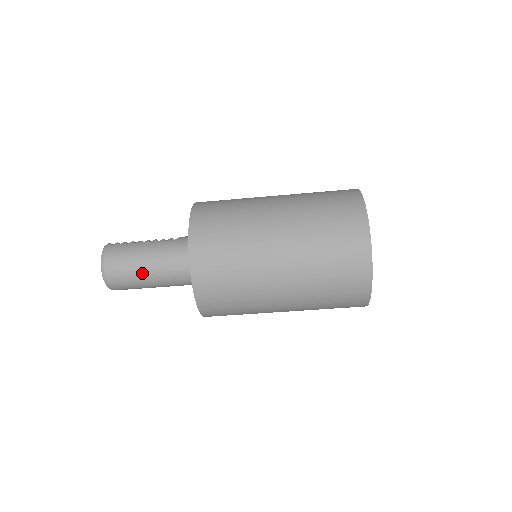
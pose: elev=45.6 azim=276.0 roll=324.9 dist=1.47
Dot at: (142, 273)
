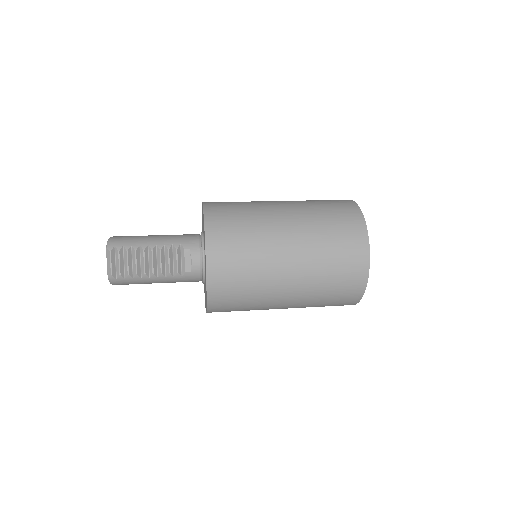
Dot at: occluded
